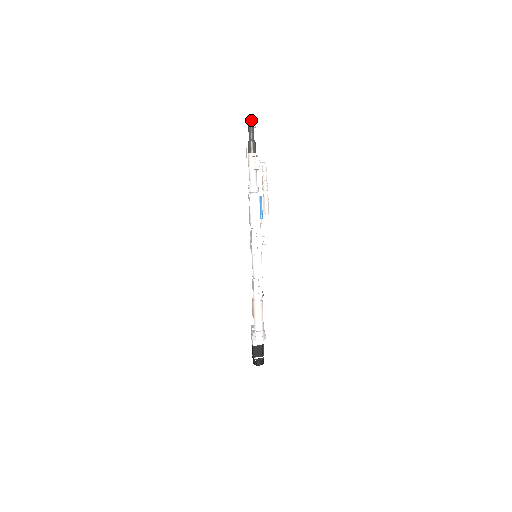
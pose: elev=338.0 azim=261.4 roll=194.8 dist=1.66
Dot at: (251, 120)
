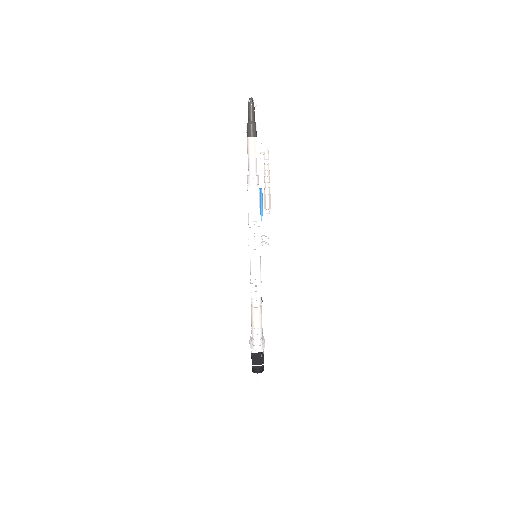
Dot at: (251, 97)
